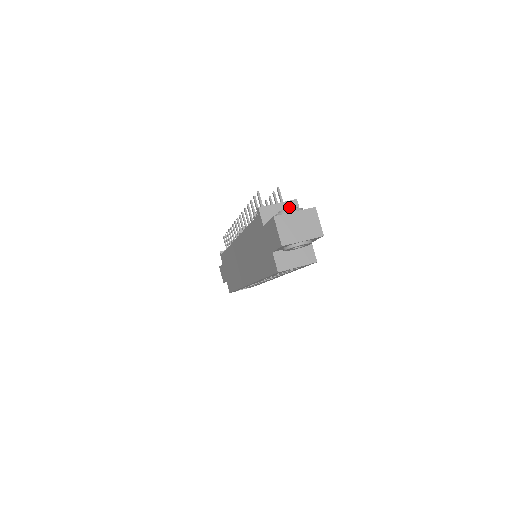
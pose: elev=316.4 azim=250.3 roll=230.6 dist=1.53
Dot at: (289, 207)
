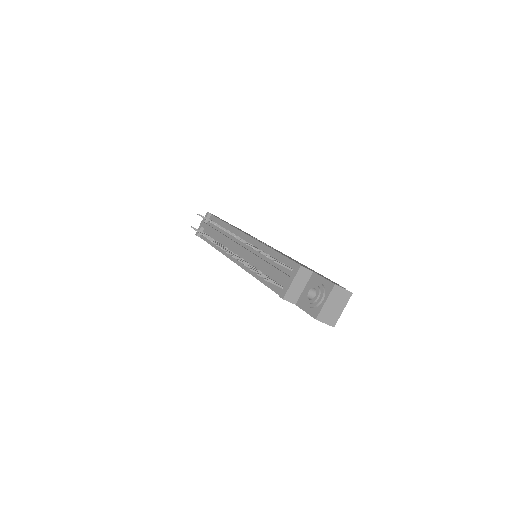
Dot at: (301, 276)
